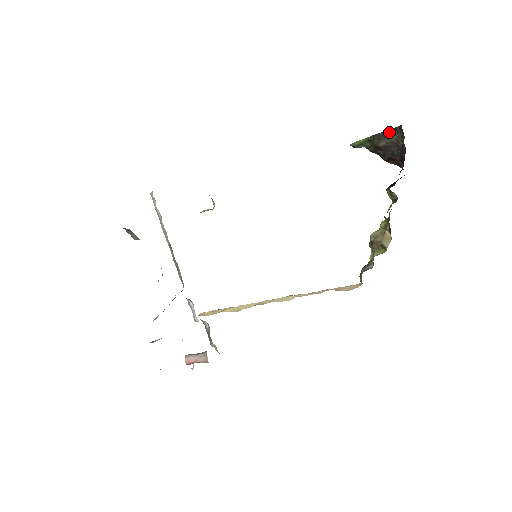
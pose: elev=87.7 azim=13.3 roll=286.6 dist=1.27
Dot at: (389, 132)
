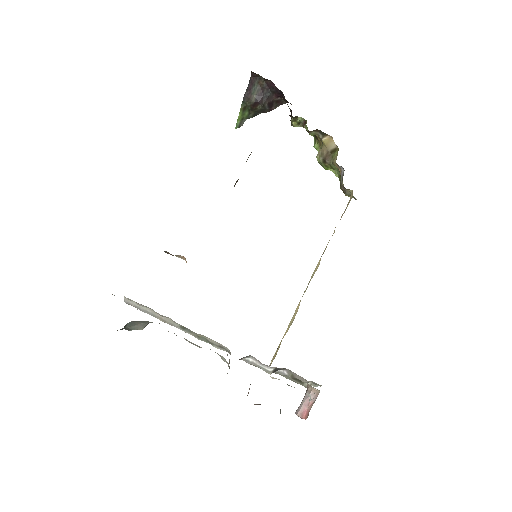
Dot at: (249, 87)
